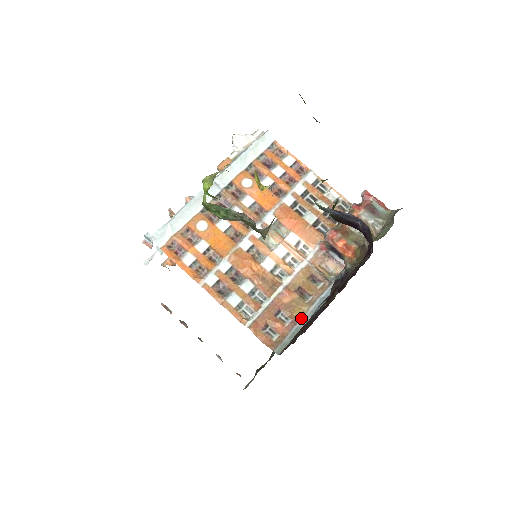
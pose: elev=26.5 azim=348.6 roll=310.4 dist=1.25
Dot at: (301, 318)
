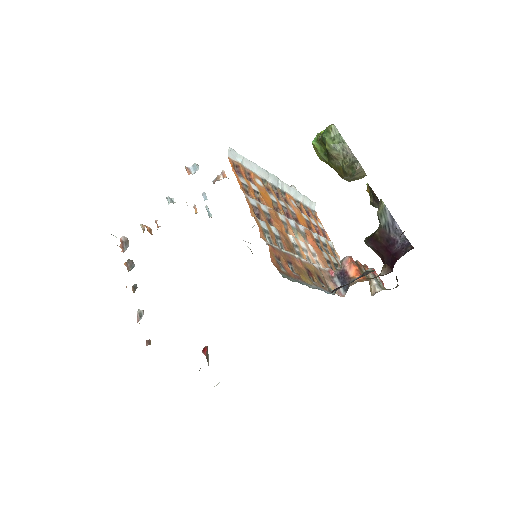
Dot at: (305, 282)
